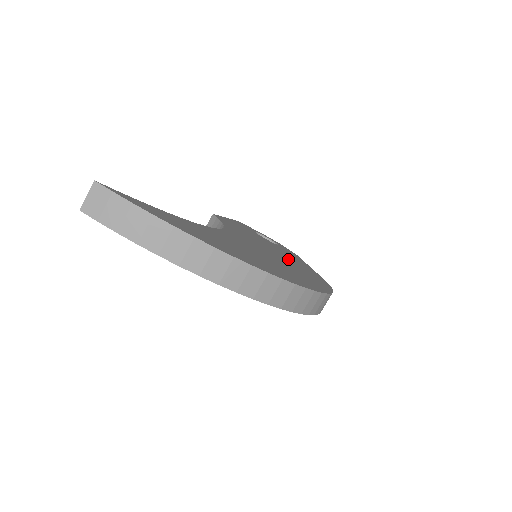
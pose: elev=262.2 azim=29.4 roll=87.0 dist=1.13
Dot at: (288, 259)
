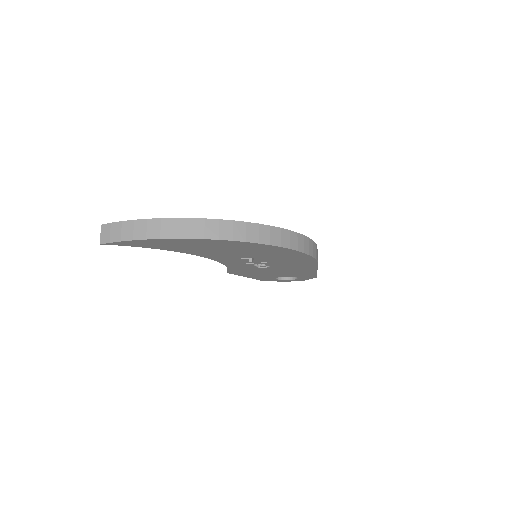
Dot at: occluded
